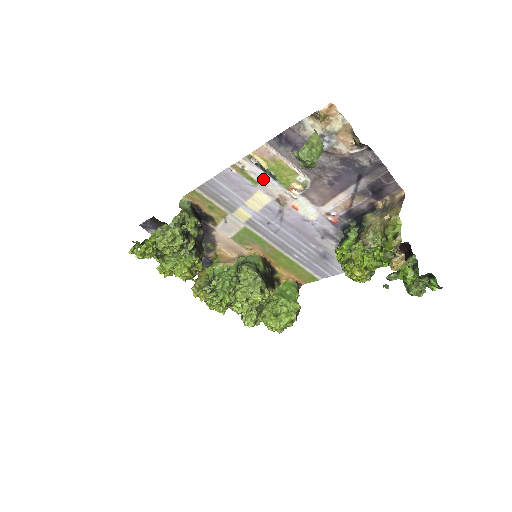
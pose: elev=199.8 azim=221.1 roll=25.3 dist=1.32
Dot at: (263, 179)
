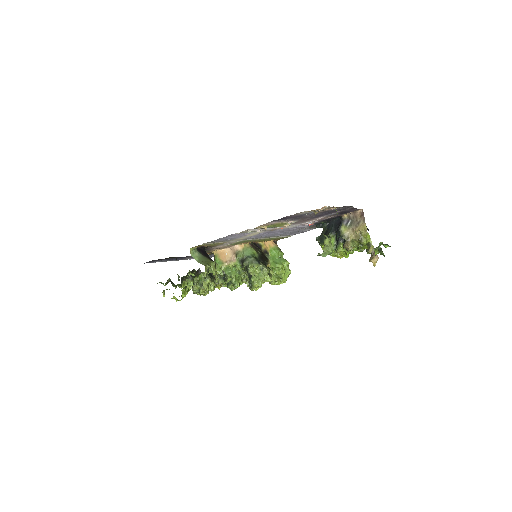
Dot at: (261, 229)
